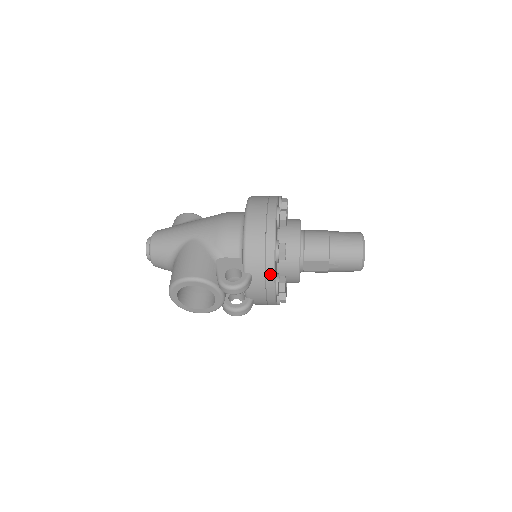
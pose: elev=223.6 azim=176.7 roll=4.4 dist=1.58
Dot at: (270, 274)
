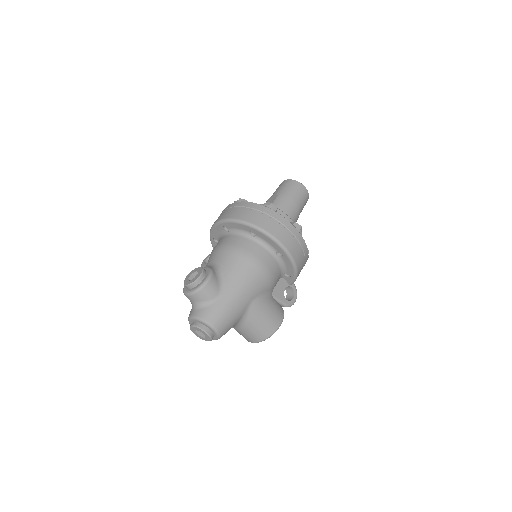
Dot at: occluded
